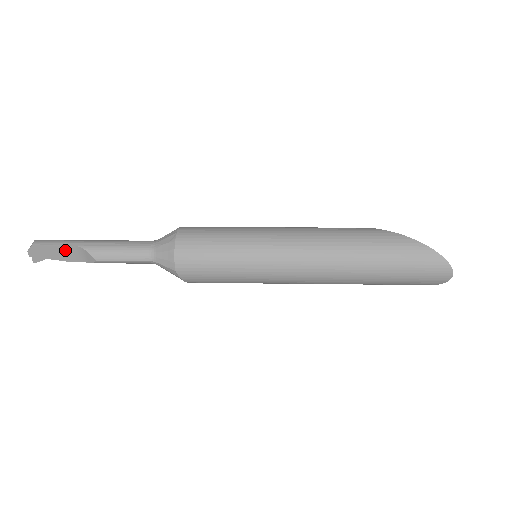
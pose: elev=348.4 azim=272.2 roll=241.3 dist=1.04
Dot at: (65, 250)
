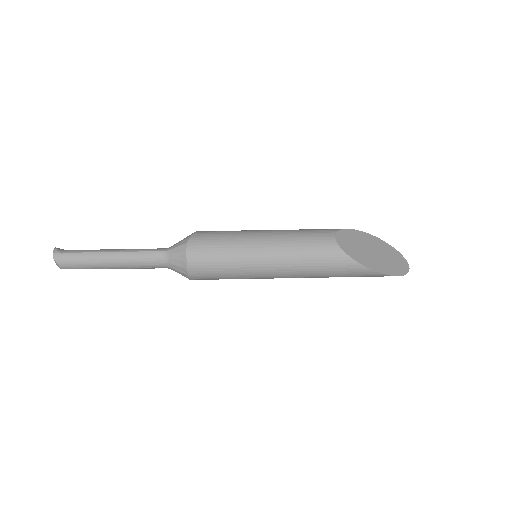
Dot at: occluded
